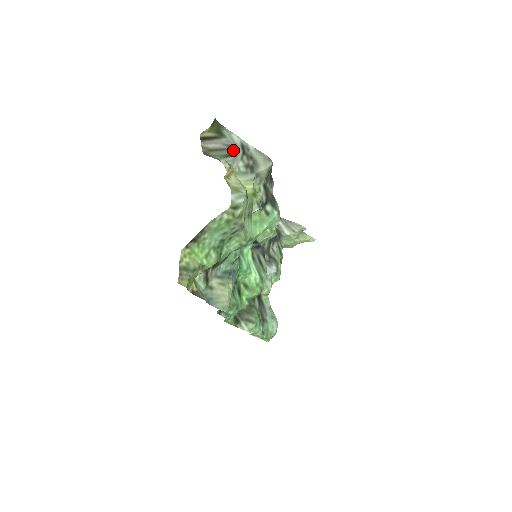
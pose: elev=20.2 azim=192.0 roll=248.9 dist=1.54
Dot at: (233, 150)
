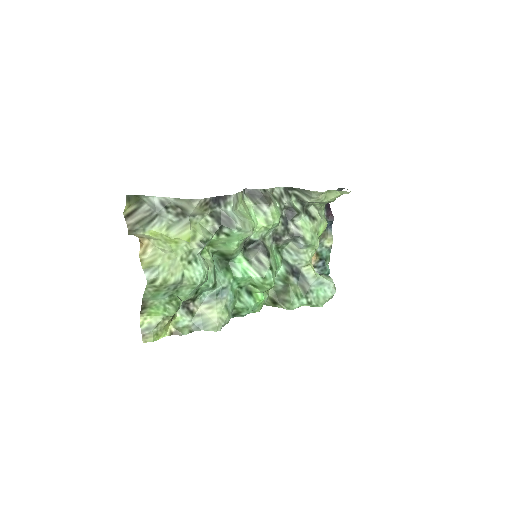
Dot at: (154, 212)
